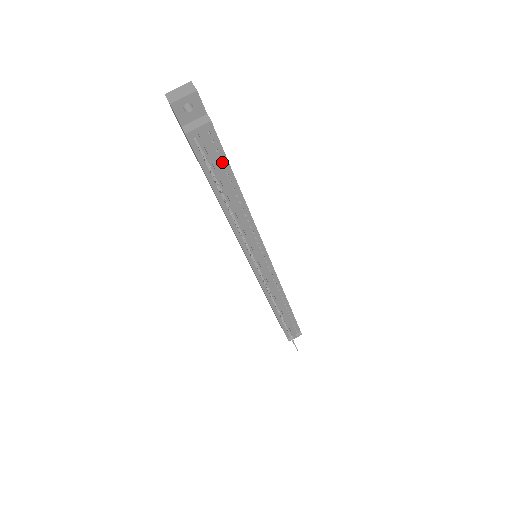
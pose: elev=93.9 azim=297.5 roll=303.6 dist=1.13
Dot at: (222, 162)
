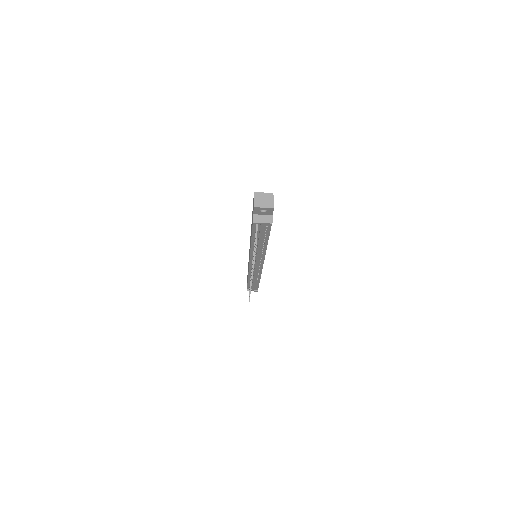
Dot at: (266, 233)
